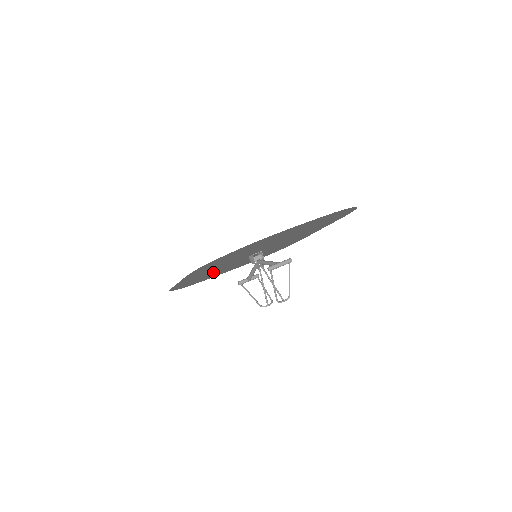
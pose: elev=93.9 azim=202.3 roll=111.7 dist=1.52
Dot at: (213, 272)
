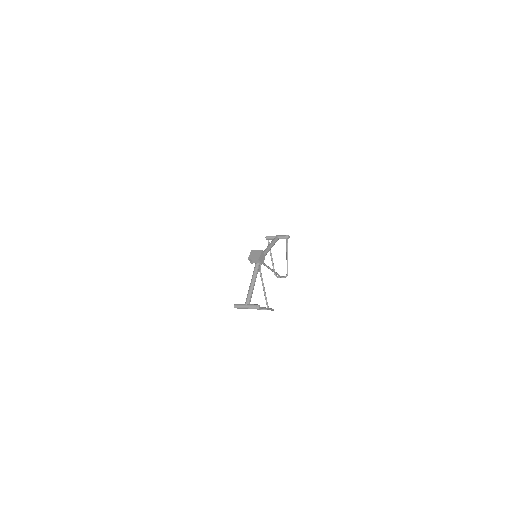
Dot at: occluded
